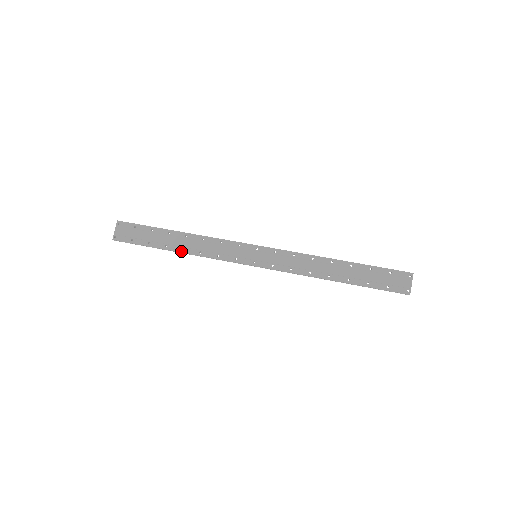
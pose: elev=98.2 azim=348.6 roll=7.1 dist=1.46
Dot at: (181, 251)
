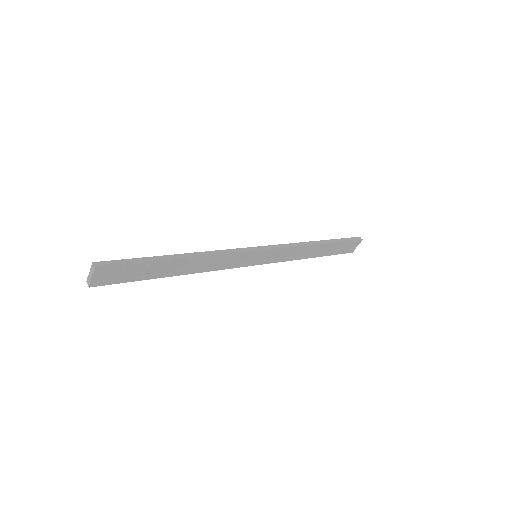
Dot at: (182, 274)
